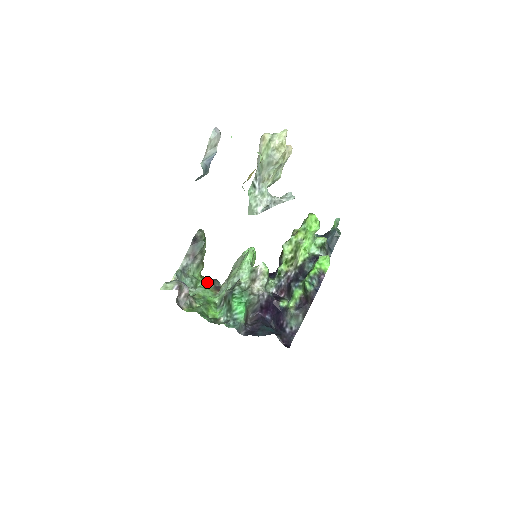
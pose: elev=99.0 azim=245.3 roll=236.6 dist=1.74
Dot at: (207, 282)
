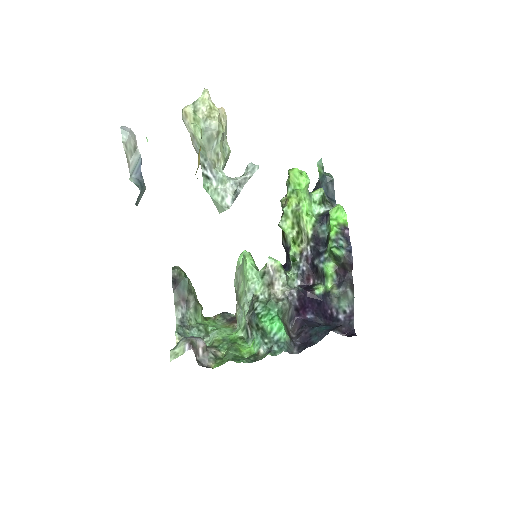
Dot at: (216, 321)
